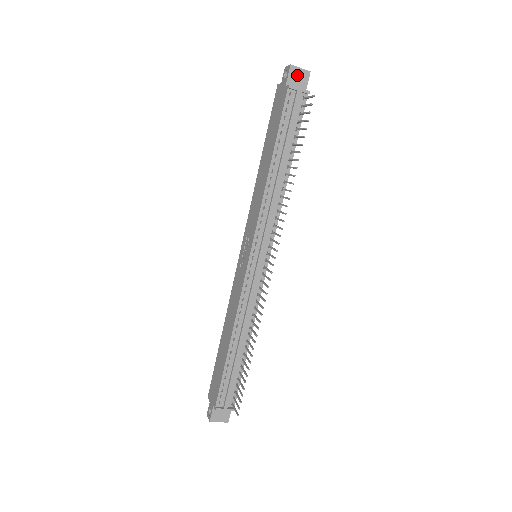
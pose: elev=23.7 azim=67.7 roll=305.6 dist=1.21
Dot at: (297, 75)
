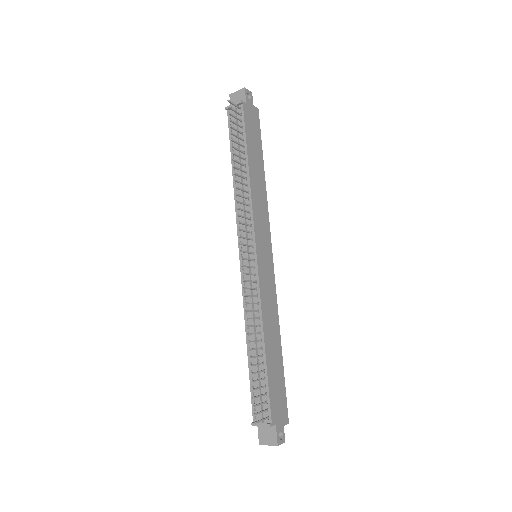
Dot at: (236, 97)
